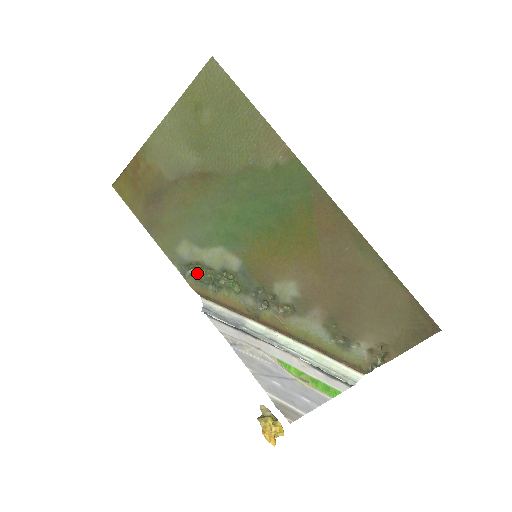
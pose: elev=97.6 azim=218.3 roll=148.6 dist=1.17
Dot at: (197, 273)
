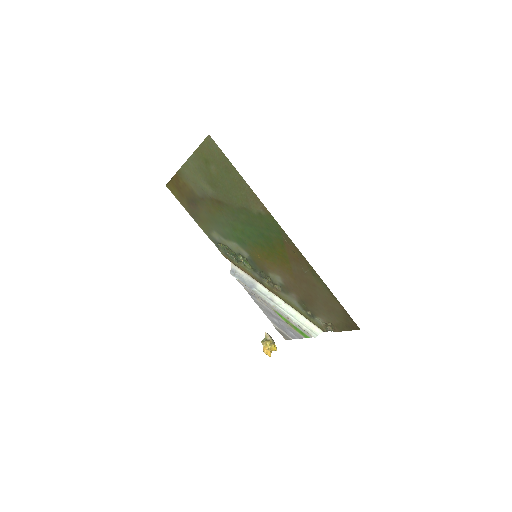
Dot at: (226, 250)
